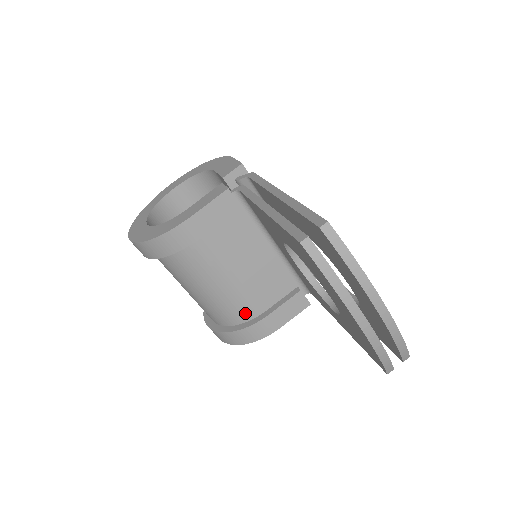
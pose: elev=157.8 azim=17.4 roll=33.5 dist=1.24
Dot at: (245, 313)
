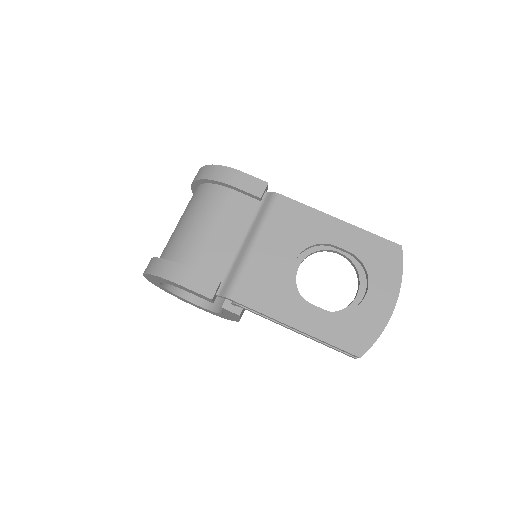
Dot at: occluded
